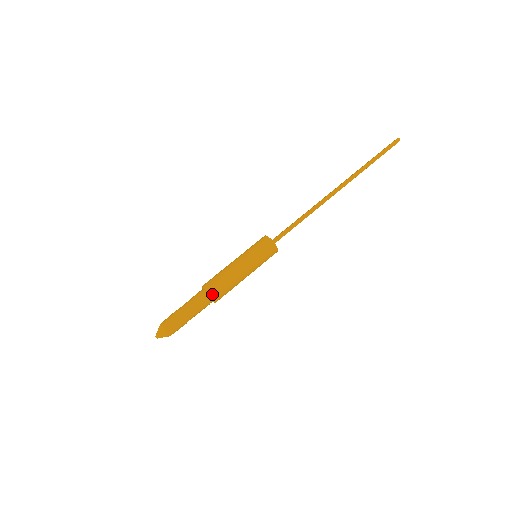
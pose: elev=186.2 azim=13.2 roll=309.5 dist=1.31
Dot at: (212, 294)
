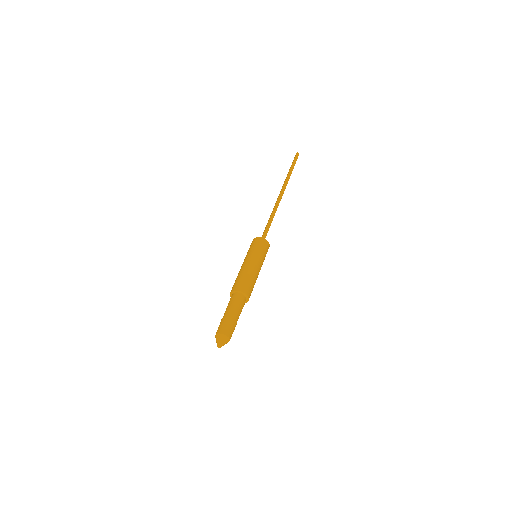
Dot at: (244, 291)
